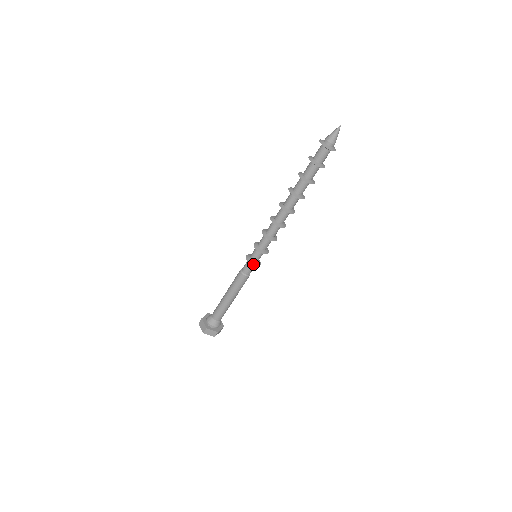
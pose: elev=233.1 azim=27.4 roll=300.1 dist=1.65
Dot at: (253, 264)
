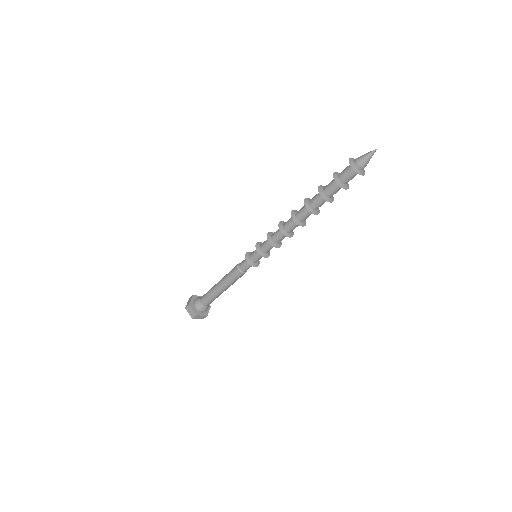
Dot at: (254, 265)
